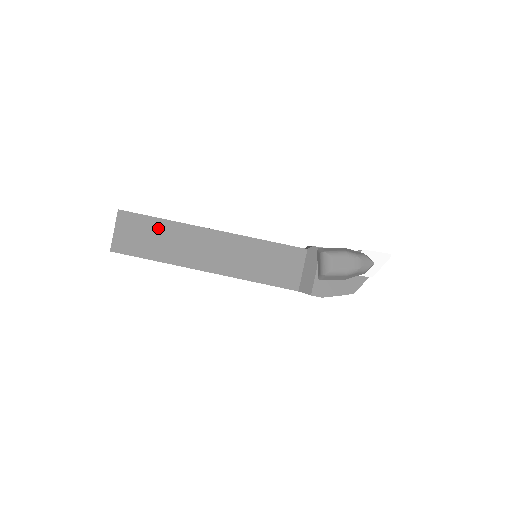
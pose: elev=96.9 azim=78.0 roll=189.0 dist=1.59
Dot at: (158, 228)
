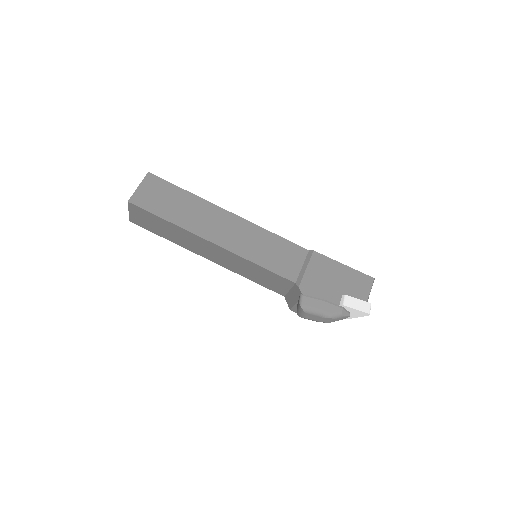
Dot at: (165, 224)
